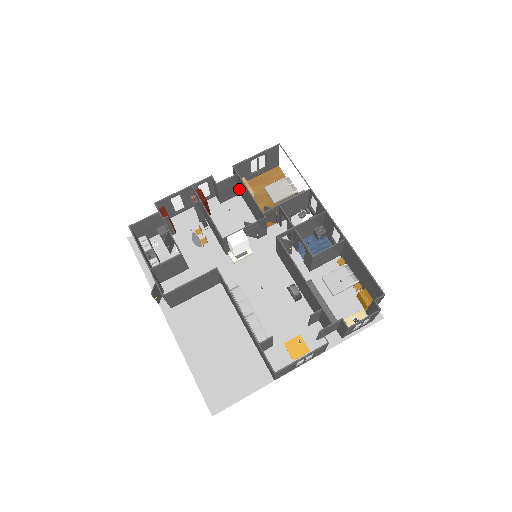
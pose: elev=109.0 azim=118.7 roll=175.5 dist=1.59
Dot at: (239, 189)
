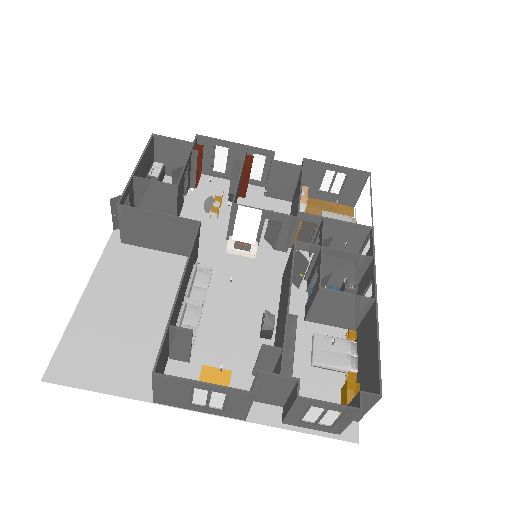
Dot at: (294, 193)
